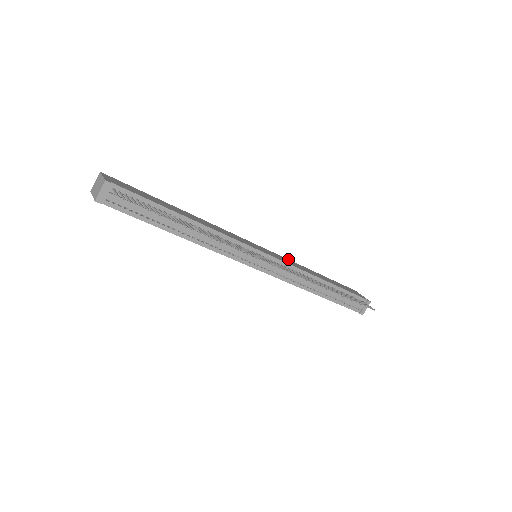
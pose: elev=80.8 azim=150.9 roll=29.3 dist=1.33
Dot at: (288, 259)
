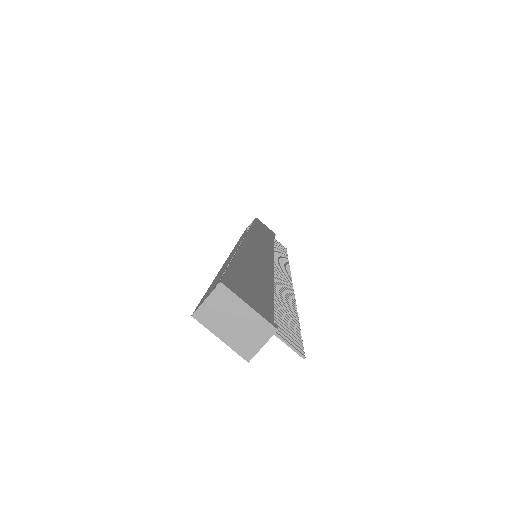
Dot at: (250, 227)
